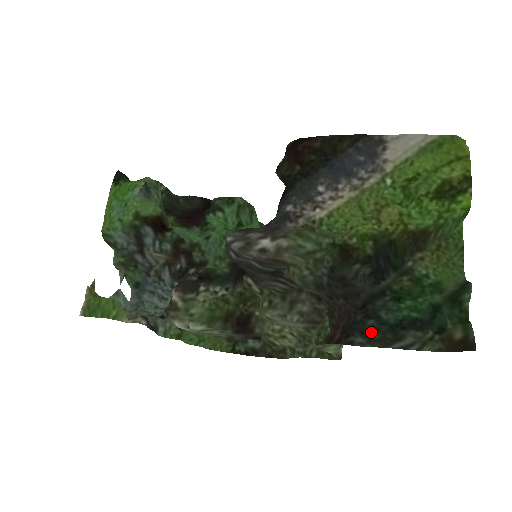
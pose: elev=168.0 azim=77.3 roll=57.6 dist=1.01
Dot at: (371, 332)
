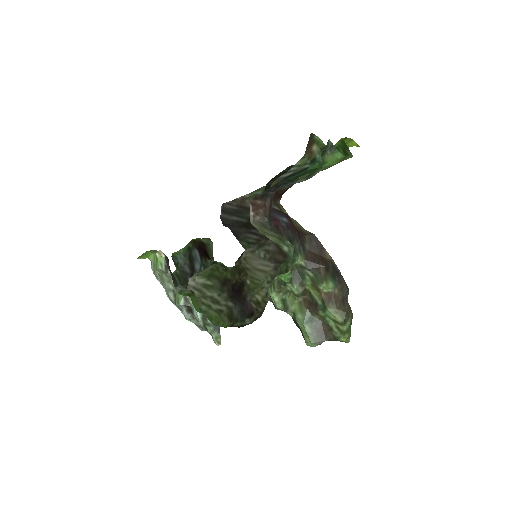
Dot at: occluded
